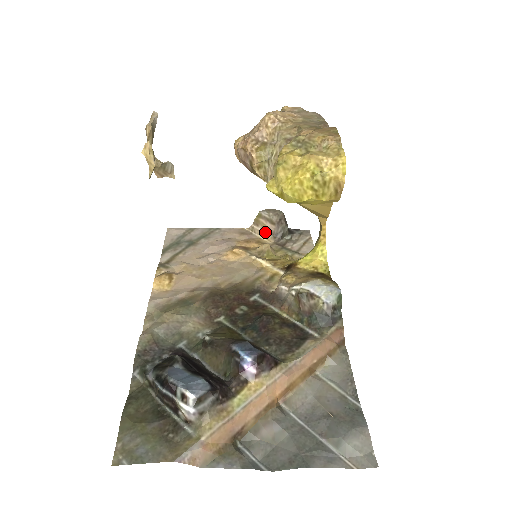
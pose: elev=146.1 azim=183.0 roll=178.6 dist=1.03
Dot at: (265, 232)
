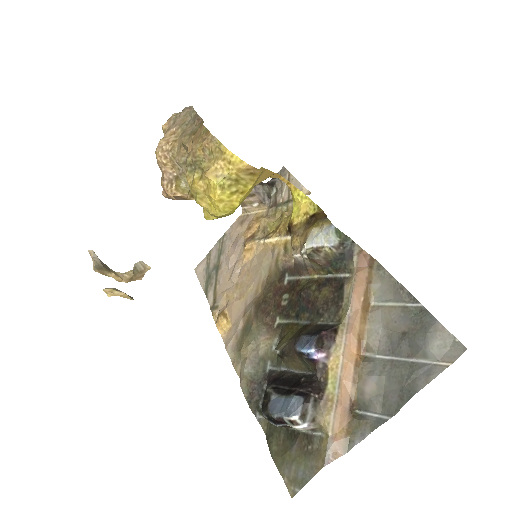
Dot at: (255, 206)
